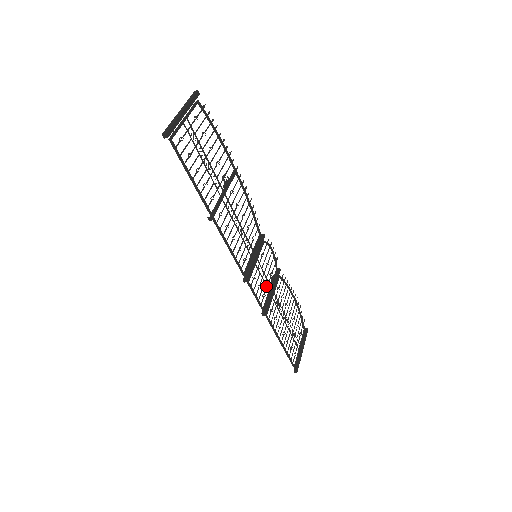
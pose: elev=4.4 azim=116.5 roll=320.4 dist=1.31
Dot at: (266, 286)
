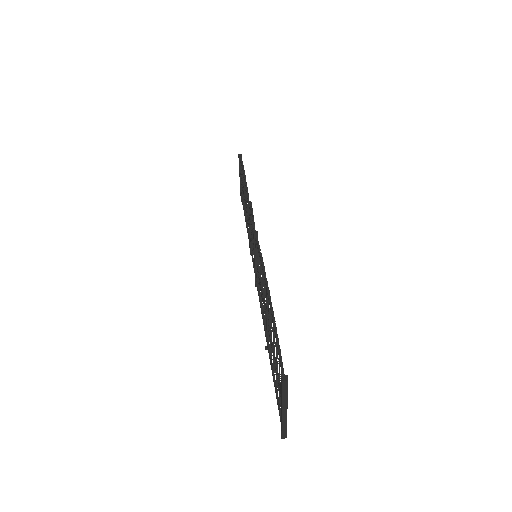
Dot at: occluded
